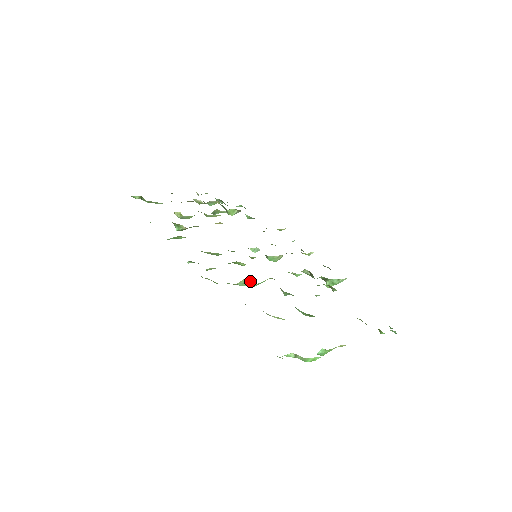
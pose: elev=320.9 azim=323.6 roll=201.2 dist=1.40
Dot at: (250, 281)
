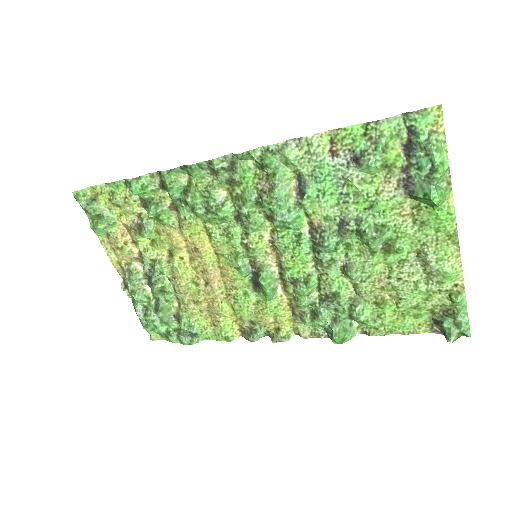
Dot at: (291, 201)
